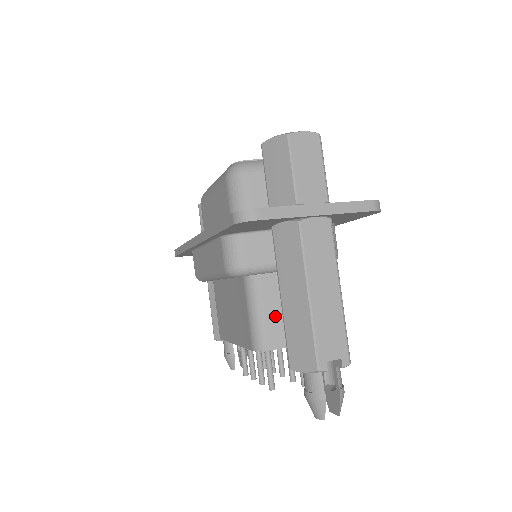
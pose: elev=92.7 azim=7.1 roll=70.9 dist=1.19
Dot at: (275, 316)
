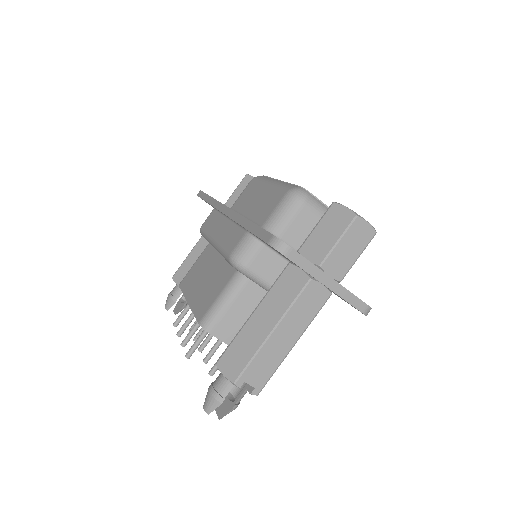
Dot at: (235, 315)
